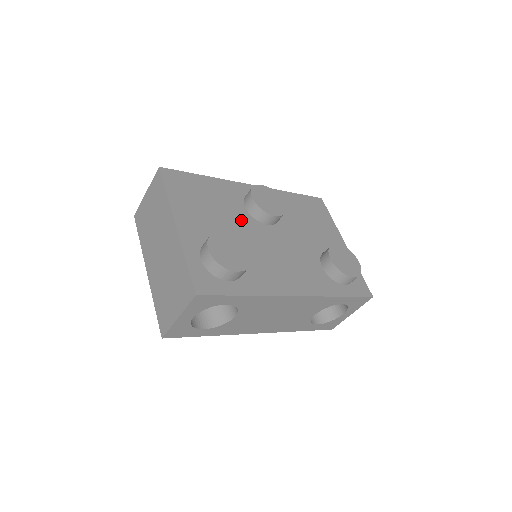
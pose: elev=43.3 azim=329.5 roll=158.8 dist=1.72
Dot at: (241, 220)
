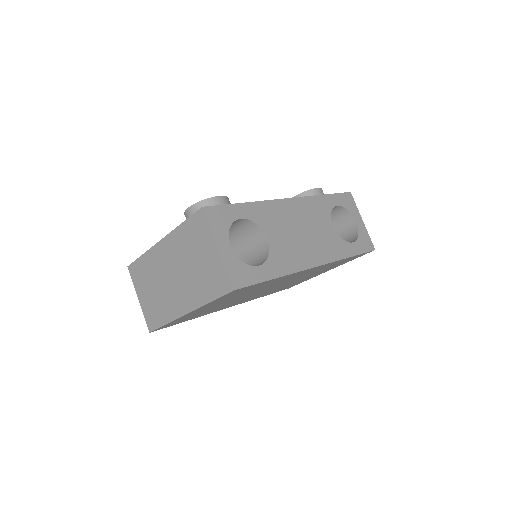
Dot at: occluded
